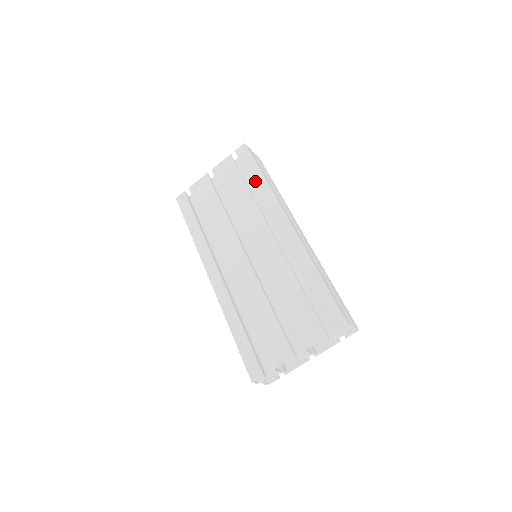
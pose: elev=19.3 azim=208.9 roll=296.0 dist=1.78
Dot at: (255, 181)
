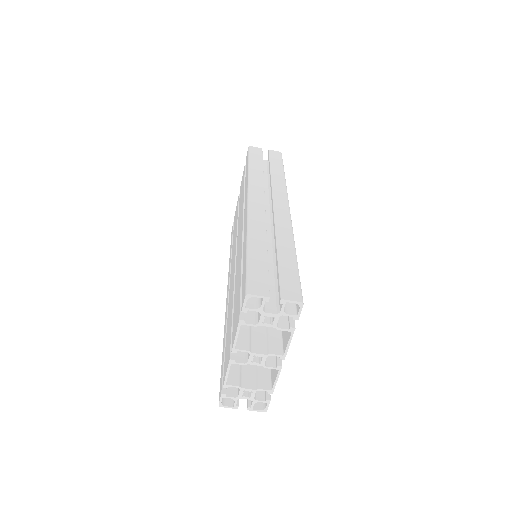
Dot at: occluded
